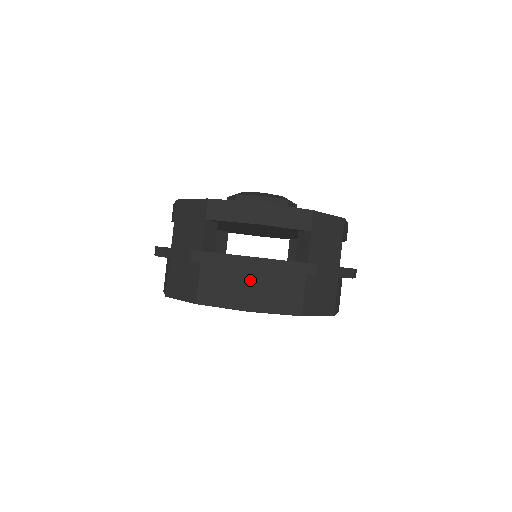
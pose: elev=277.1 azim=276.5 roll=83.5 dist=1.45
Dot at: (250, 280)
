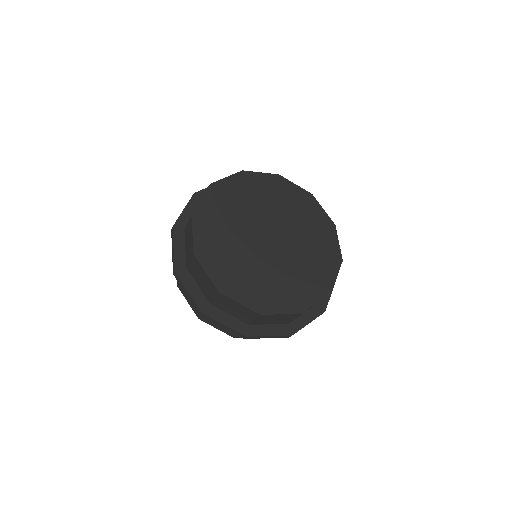
Dot at: occluded
